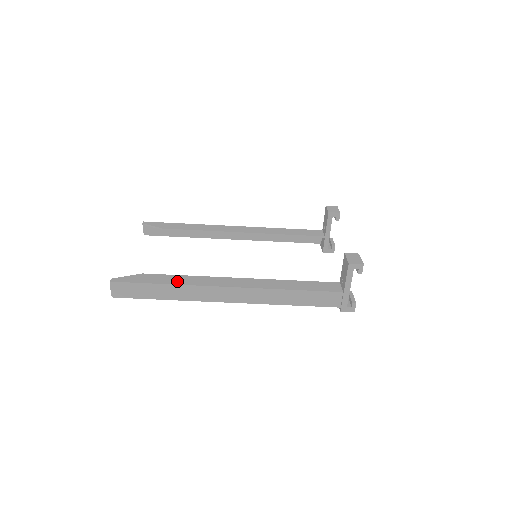
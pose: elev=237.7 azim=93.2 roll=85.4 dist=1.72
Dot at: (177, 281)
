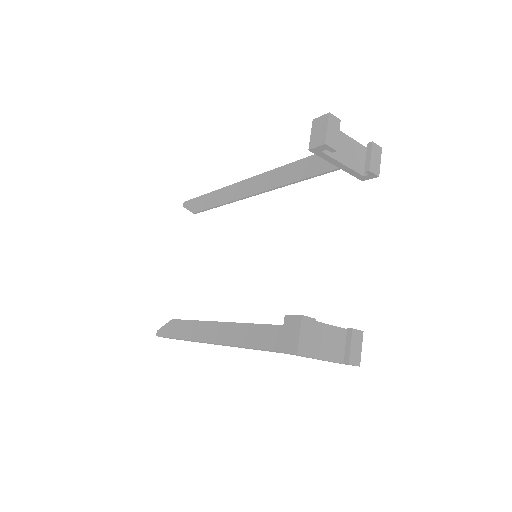
Dot at: (188, 333)
